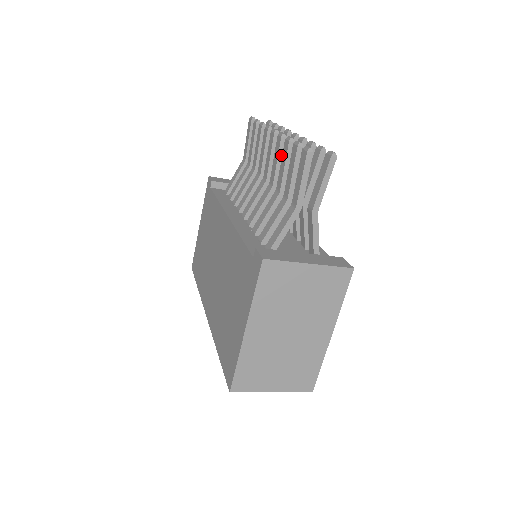
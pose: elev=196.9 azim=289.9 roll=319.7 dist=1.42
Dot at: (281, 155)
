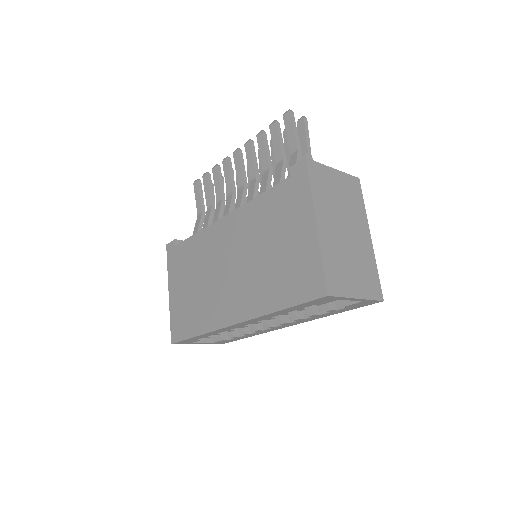
Dot at: (254, 154)
